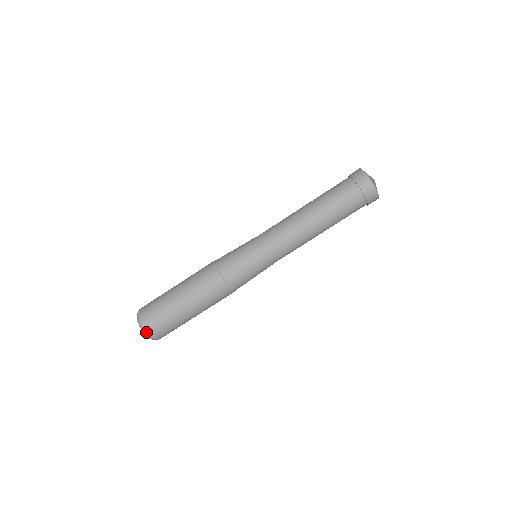
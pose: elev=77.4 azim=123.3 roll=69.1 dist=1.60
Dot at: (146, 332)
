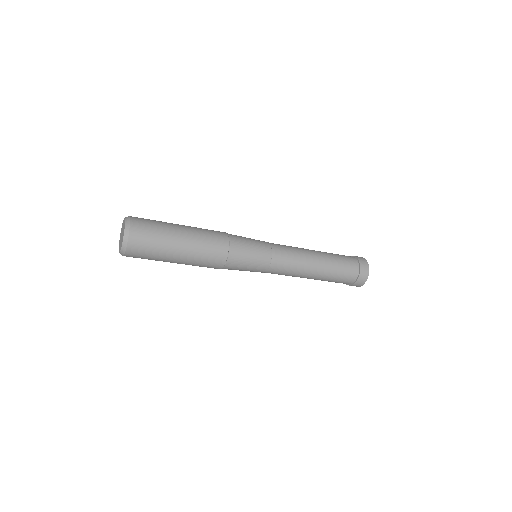
Dot at: occluded
